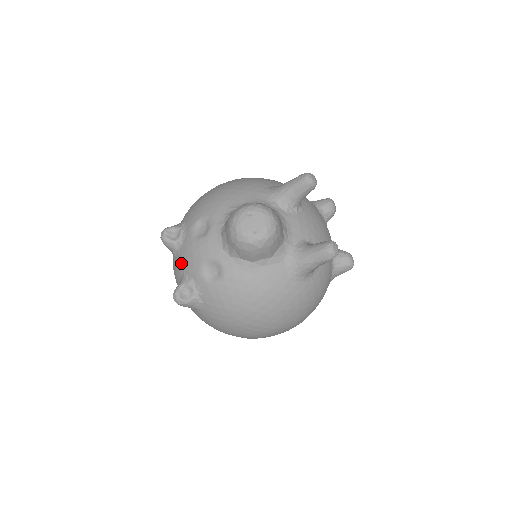
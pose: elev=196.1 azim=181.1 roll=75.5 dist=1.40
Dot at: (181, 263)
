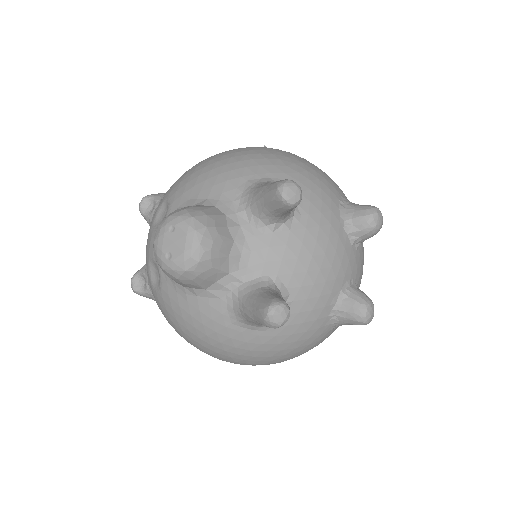
Dot at: occluded
